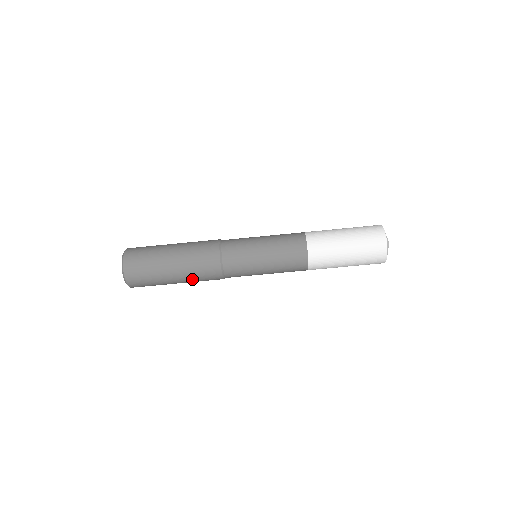
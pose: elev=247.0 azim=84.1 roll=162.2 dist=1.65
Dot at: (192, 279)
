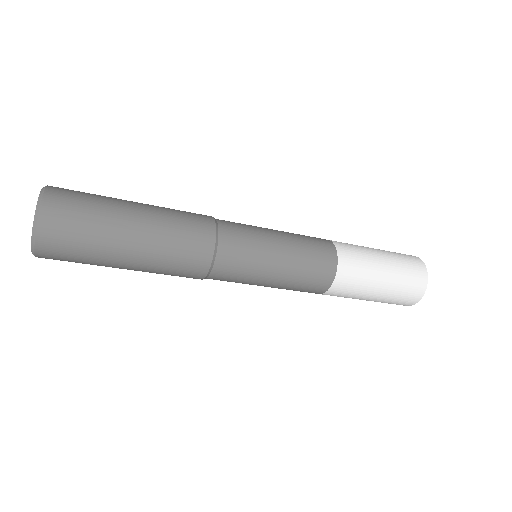
Dot at: occluded
